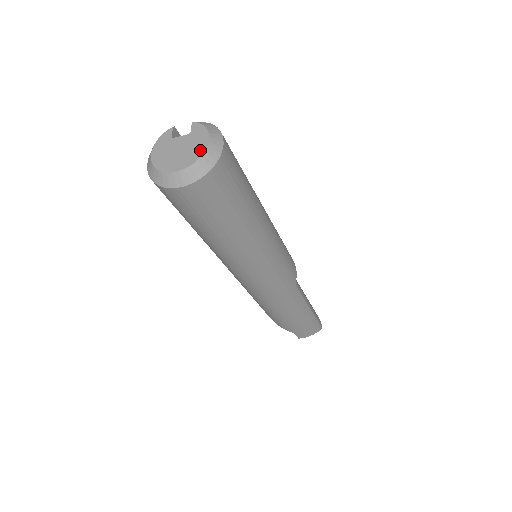
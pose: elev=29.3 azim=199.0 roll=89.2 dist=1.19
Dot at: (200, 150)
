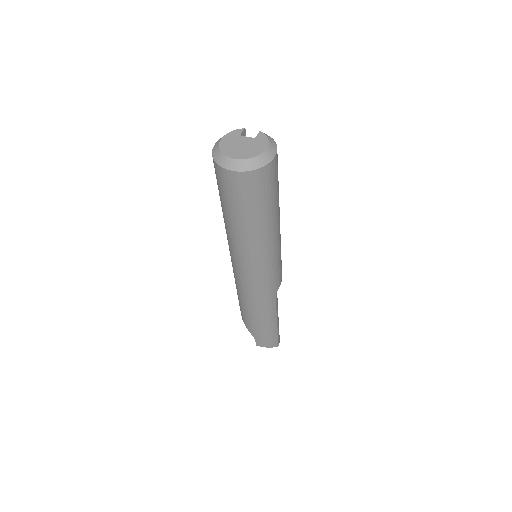
Dot at: (258, 152)
